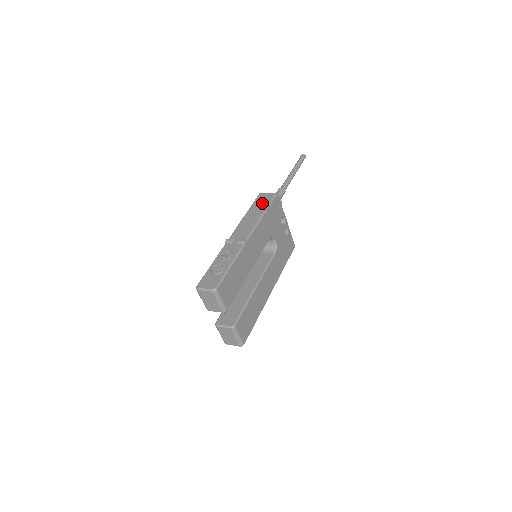
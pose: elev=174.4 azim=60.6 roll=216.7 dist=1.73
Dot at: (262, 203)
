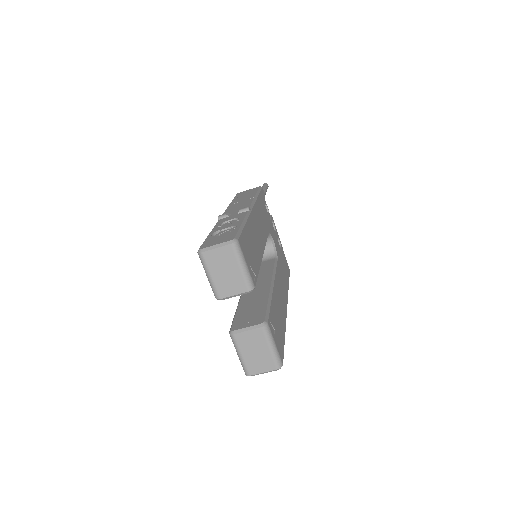
Dot at: (247, 193)
